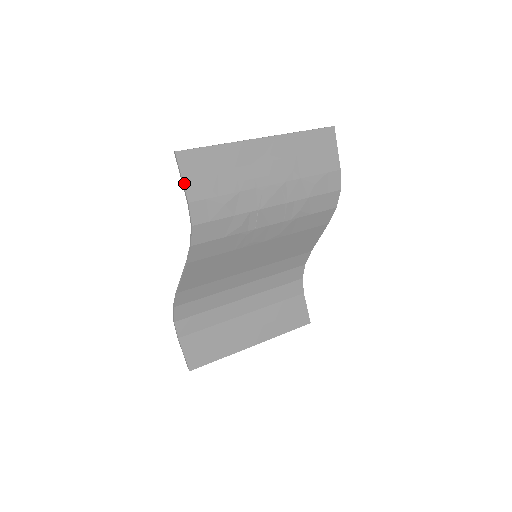
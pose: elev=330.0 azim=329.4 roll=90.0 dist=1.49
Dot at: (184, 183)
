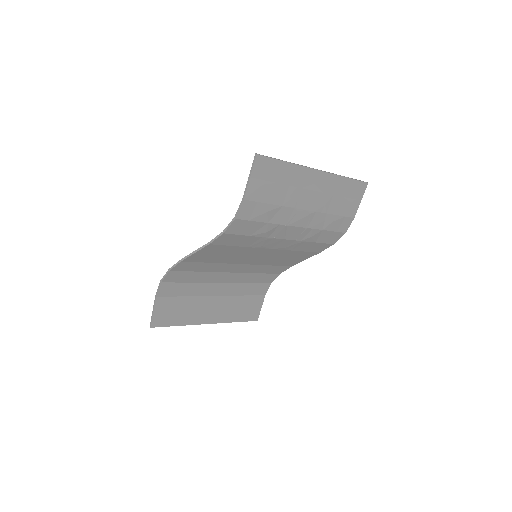
Dot at: (249, 182)
